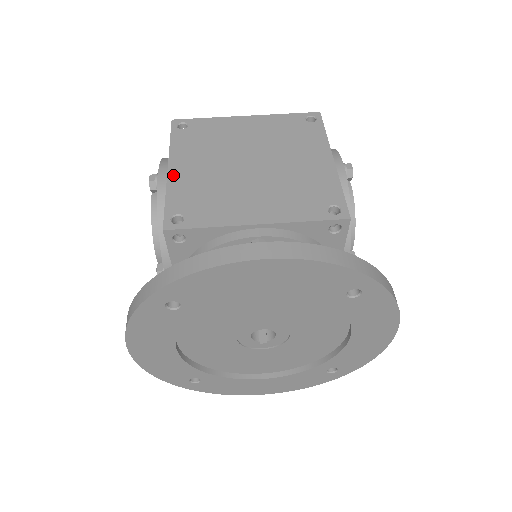
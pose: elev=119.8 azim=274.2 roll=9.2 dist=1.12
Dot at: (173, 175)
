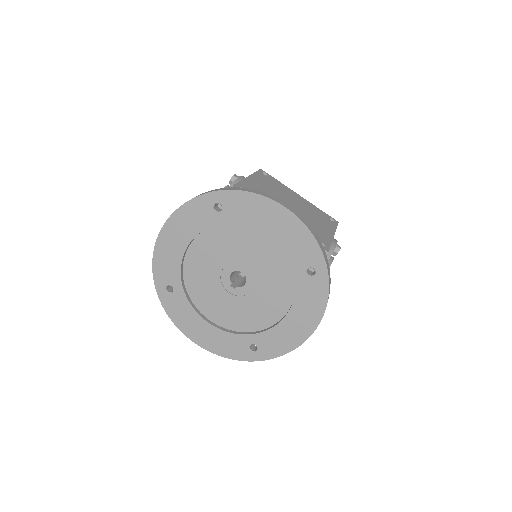
Dot at: (249, 179)
